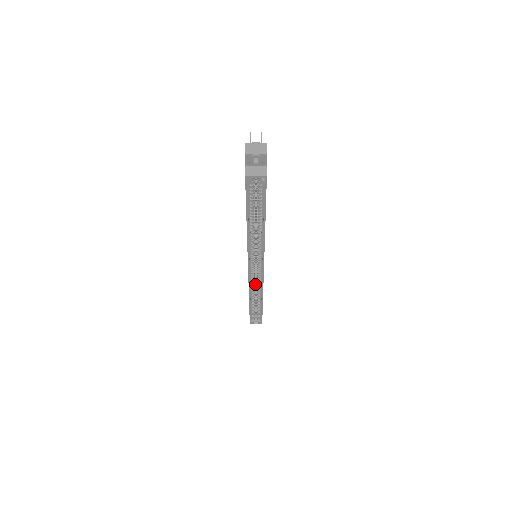
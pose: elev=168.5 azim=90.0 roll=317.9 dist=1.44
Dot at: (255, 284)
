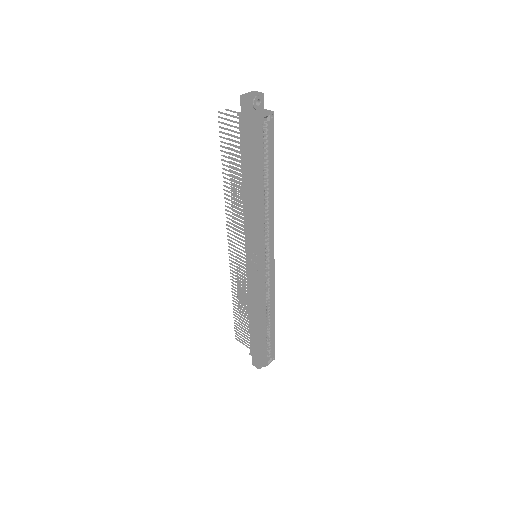
Dot at: occluded
